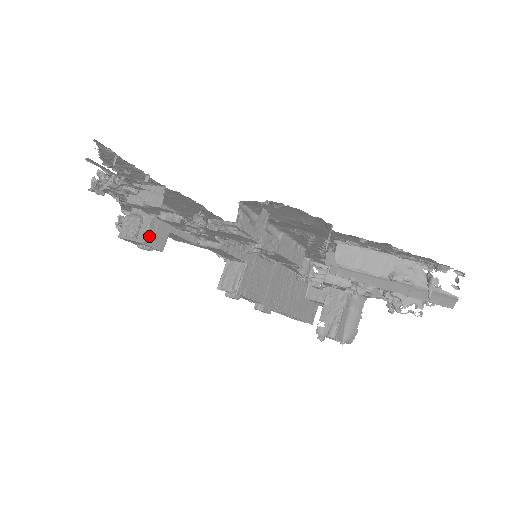
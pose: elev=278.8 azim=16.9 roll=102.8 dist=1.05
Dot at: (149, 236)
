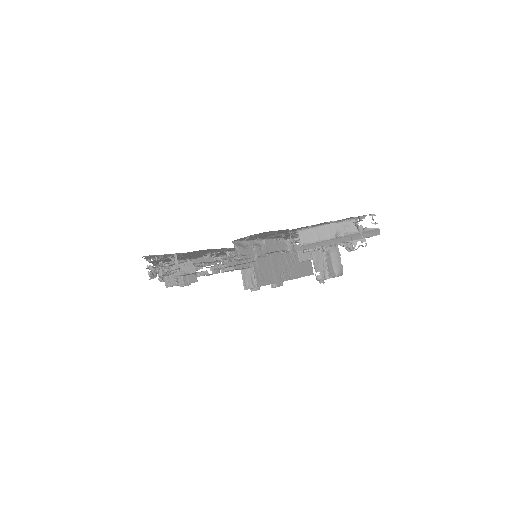
Dot at: (185, 277)
